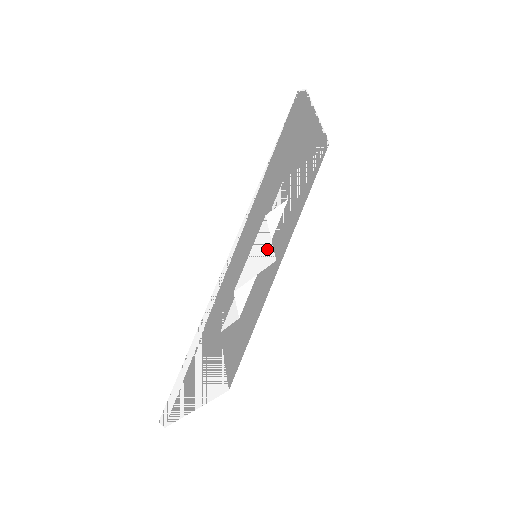
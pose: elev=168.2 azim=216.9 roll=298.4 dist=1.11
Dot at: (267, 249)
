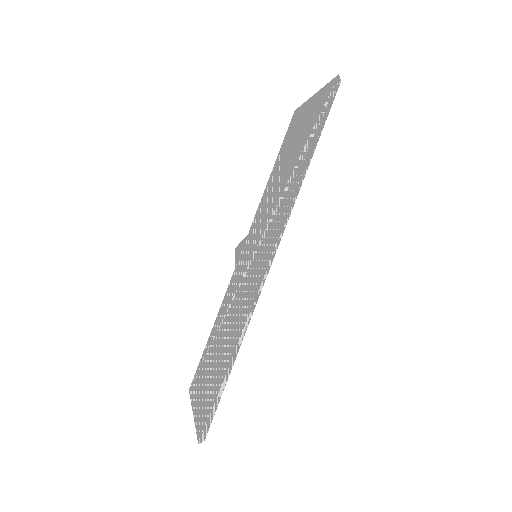
Dot at: occluded
